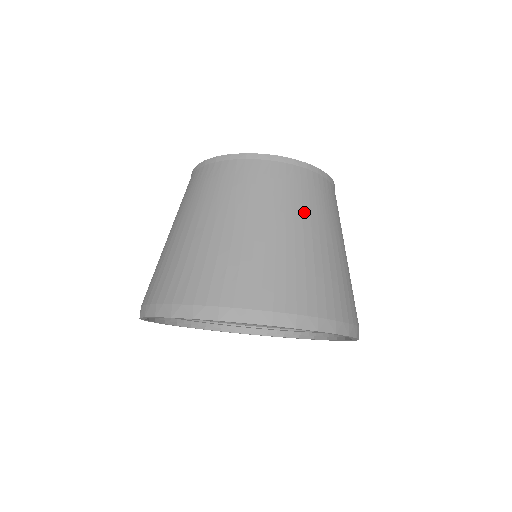
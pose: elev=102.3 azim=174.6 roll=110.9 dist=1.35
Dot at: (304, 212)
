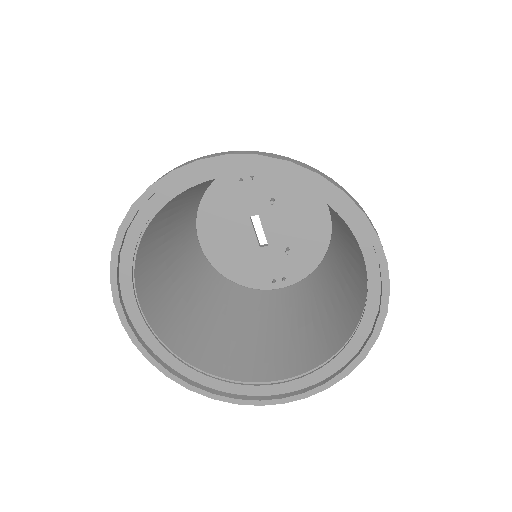
Dot at: occluded
